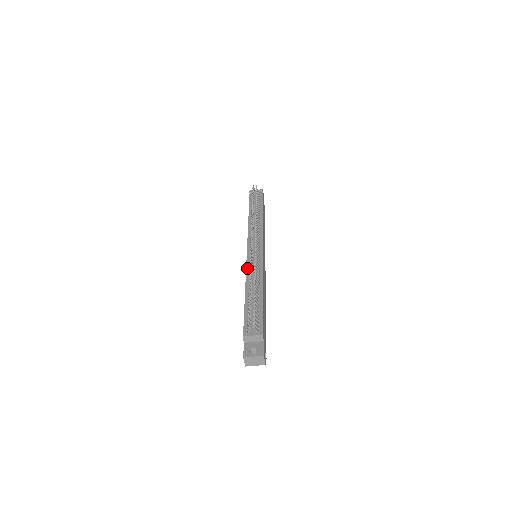
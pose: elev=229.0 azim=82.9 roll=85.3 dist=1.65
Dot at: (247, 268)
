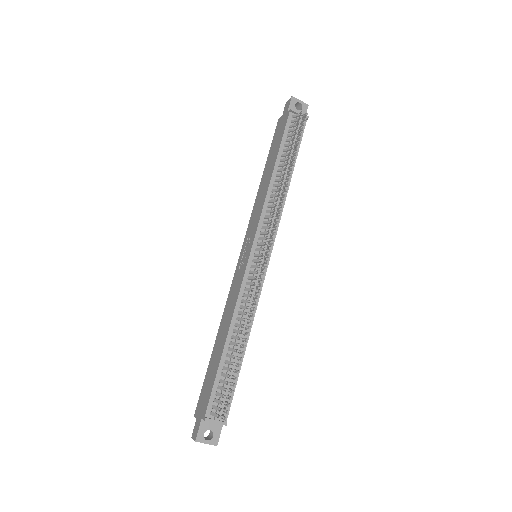
Dot at: (241, 292)
